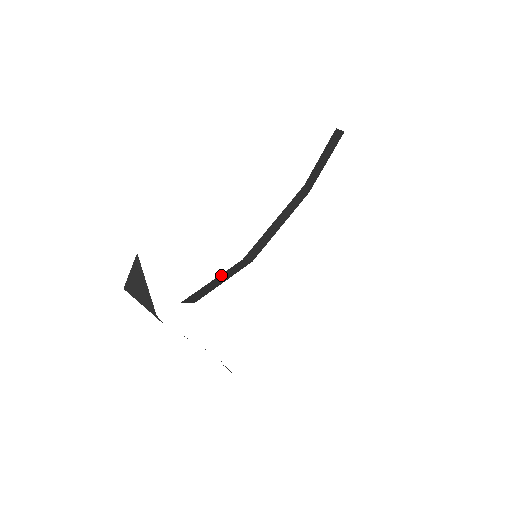
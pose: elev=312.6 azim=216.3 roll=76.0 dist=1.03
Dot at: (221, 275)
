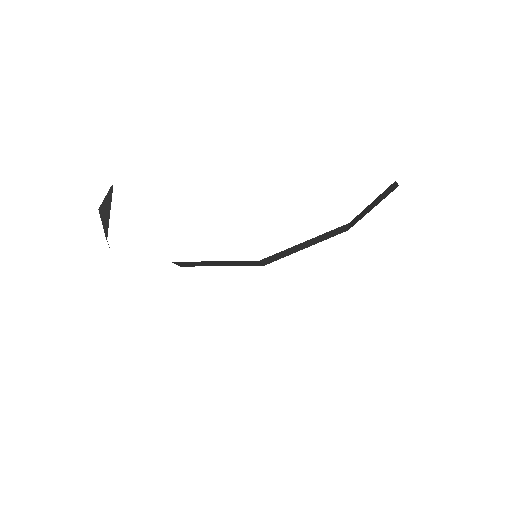
Dot at: (227, 261)
